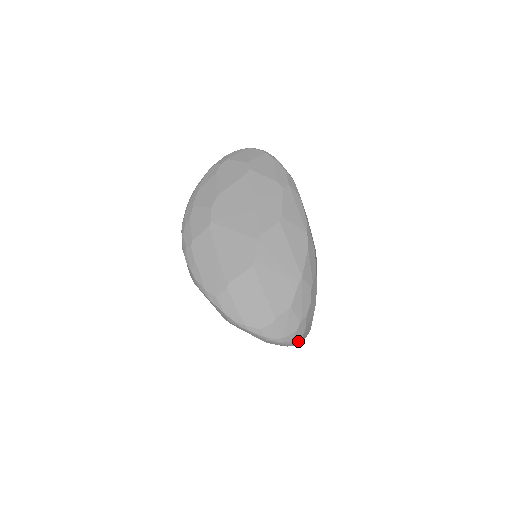
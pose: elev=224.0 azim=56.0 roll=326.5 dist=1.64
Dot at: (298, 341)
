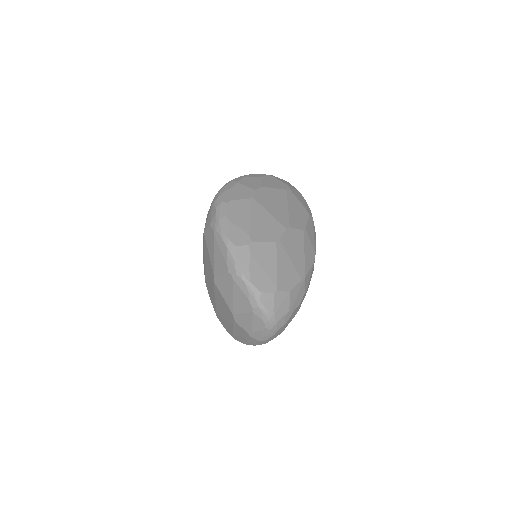
Dot at: (276, 329)
